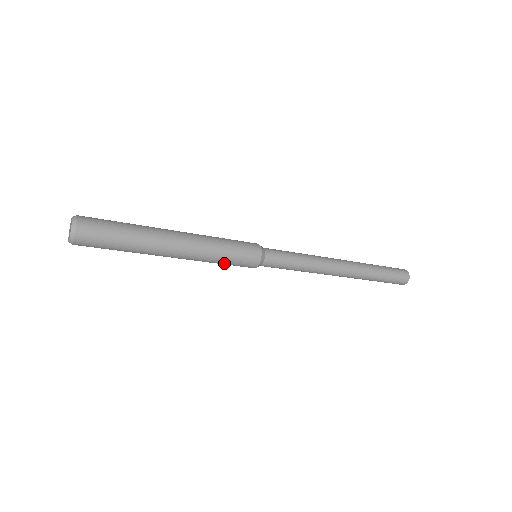
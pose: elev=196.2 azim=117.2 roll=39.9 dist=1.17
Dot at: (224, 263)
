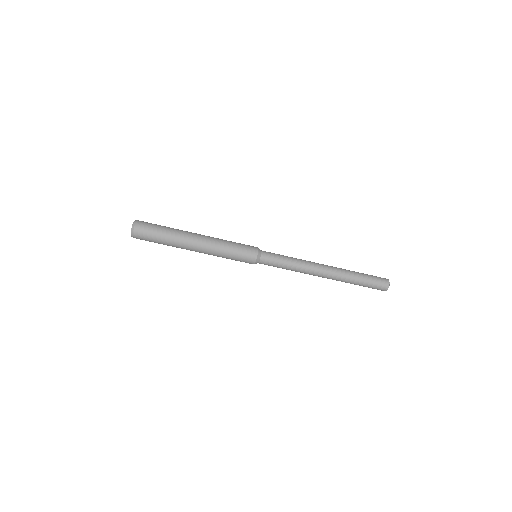
Dot at: (233, 250)
